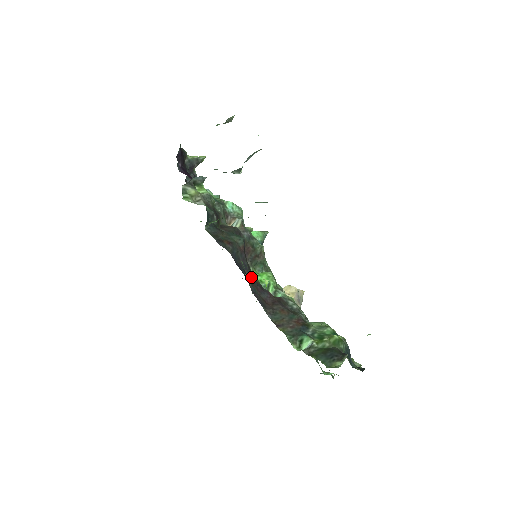
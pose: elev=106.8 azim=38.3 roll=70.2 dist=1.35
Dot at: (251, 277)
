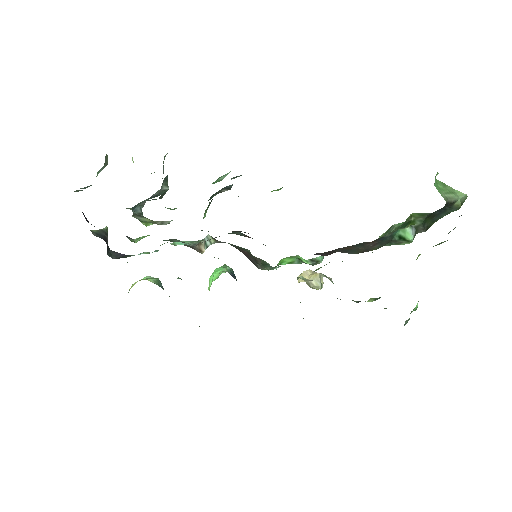
Dot at: occluded
